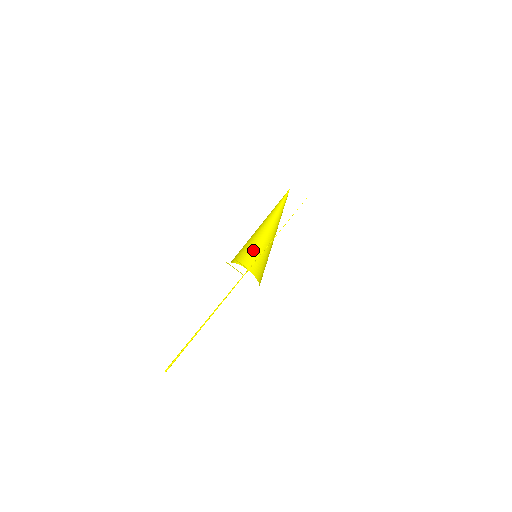
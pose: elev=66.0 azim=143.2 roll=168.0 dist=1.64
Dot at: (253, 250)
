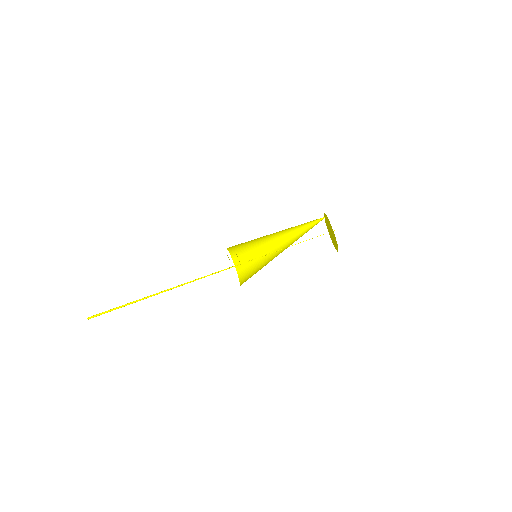
Dot at: (250, 244)
